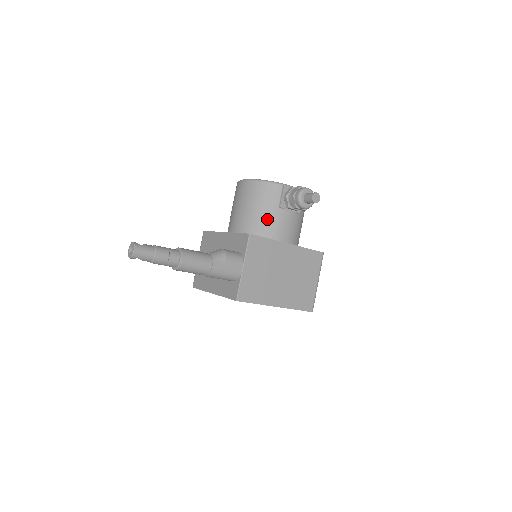
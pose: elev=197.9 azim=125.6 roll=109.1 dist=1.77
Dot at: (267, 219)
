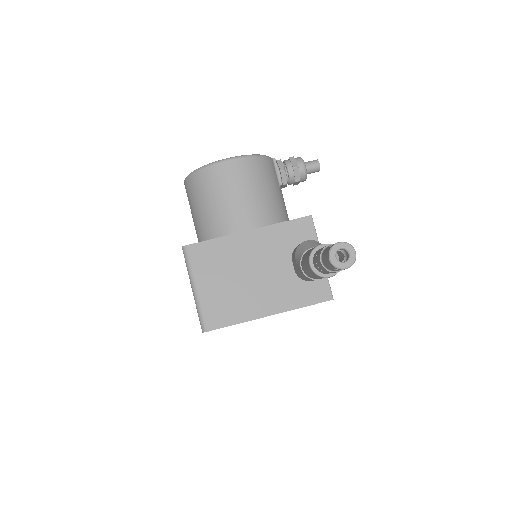
Dot at: (280, 201)
